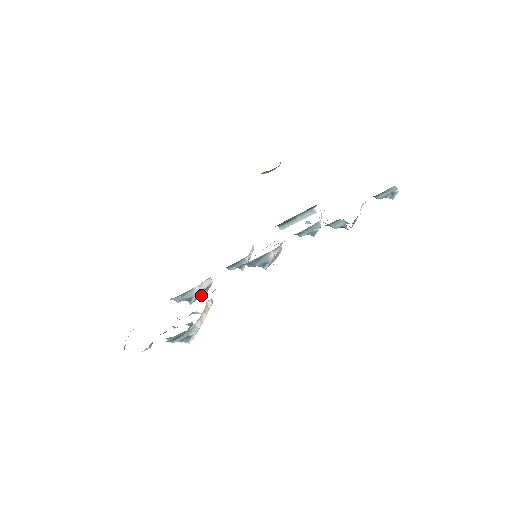
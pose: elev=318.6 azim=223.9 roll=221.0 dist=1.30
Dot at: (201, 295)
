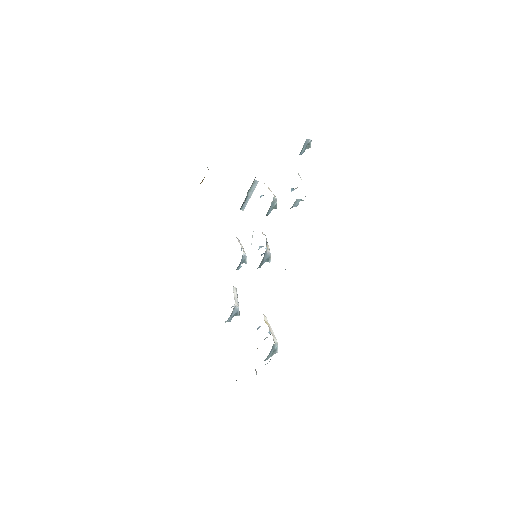
Dot at: occluded
